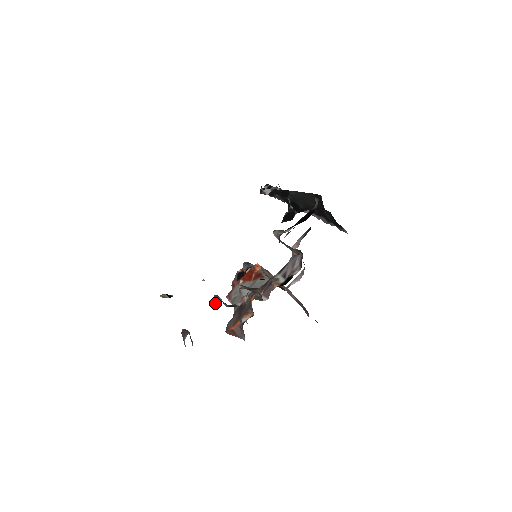
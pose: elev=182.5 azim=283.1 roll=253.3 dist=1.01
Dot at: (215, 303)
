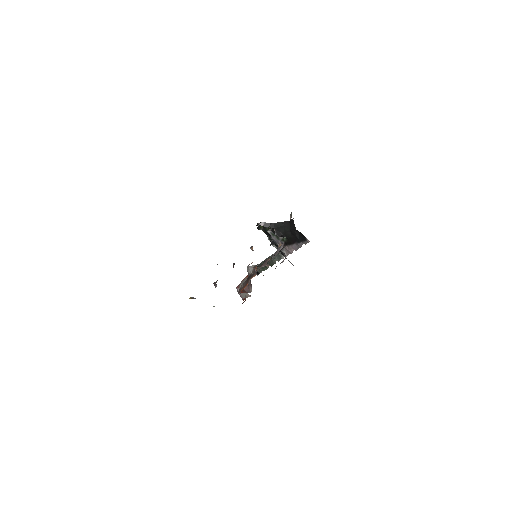
Dot at: occluded
